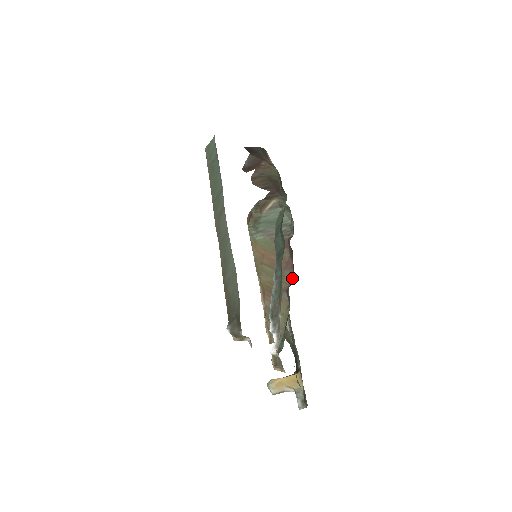
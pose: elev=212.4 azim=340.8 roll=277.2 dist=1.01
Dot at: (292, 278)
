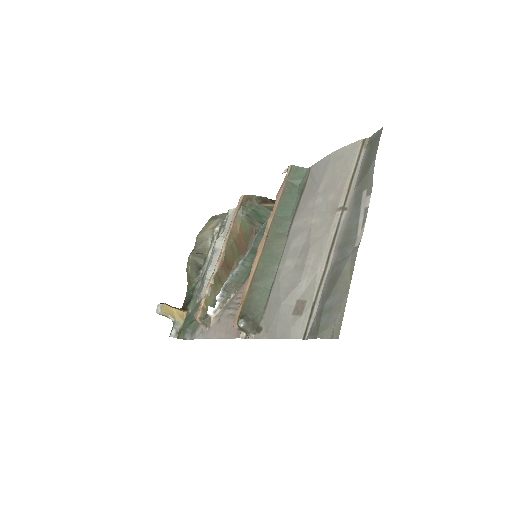
Dot at: occluded
